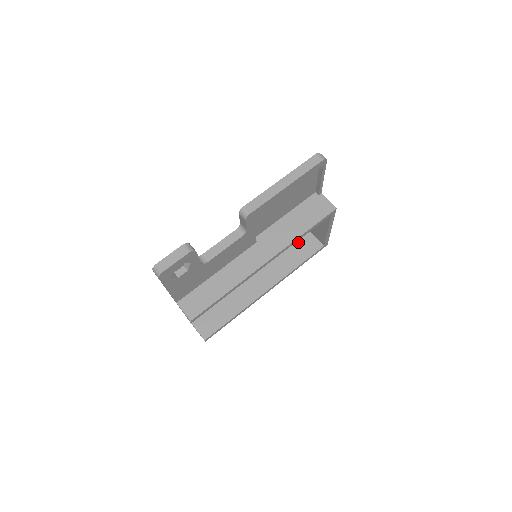
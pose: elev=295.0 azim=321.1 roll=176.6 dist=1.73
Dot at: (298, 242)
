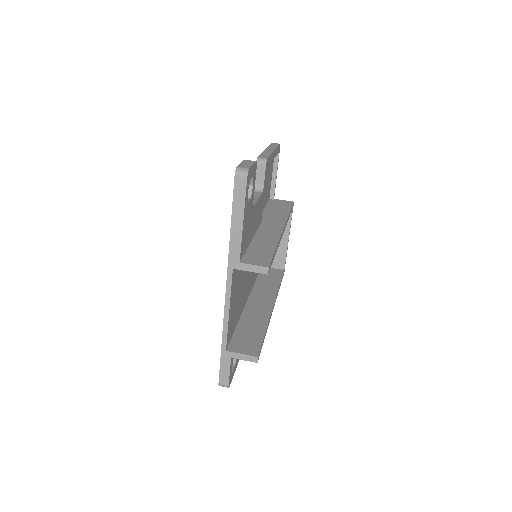
Dot at: (262, 274)
